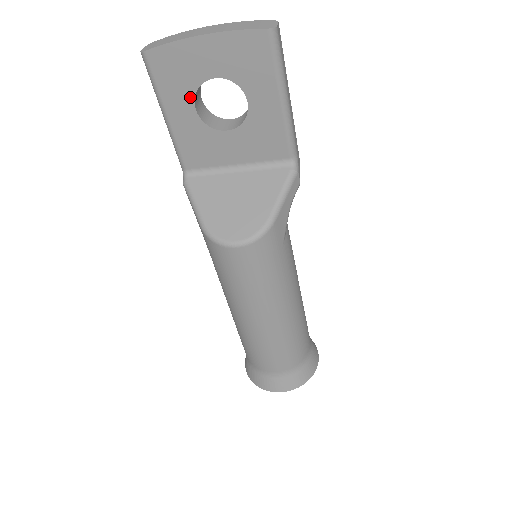
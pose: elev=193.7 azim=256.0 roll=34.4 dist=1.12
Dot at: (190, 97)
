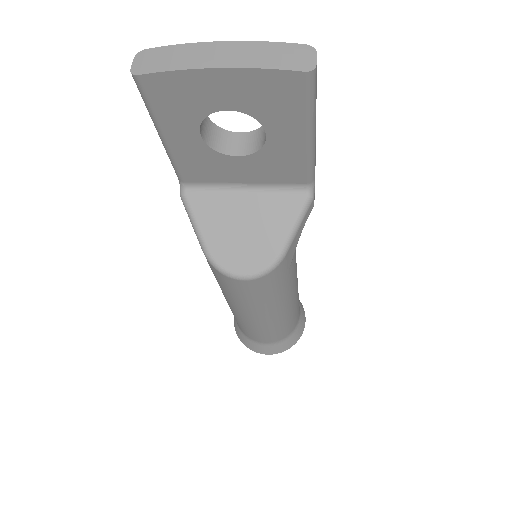
Dot at: (194, 124)
